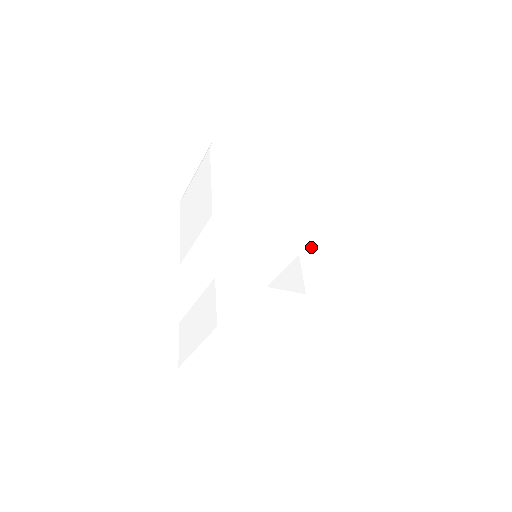
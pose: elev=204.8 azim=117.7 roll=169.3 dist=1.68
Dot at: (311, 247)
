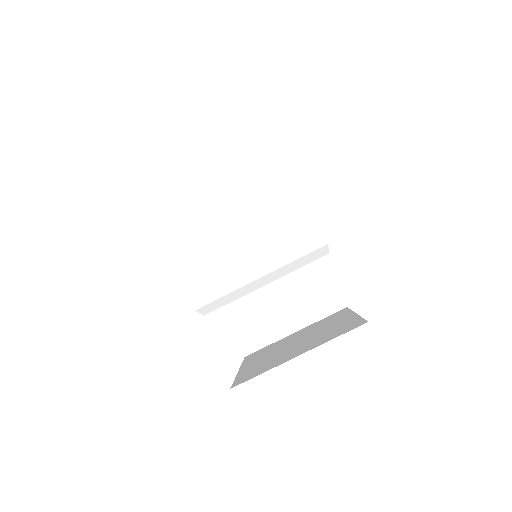
Dot at: occluded
